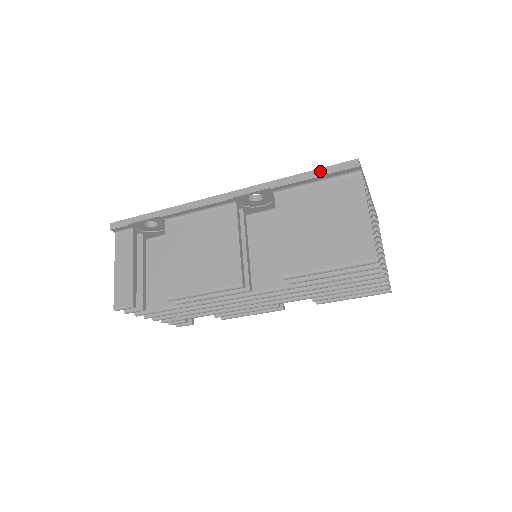
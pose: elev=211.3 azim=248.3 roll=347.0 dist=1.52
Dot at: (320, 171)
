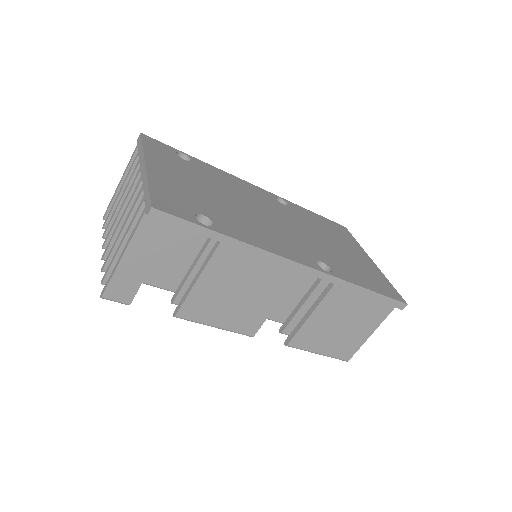
Dot at: (381, 297)
